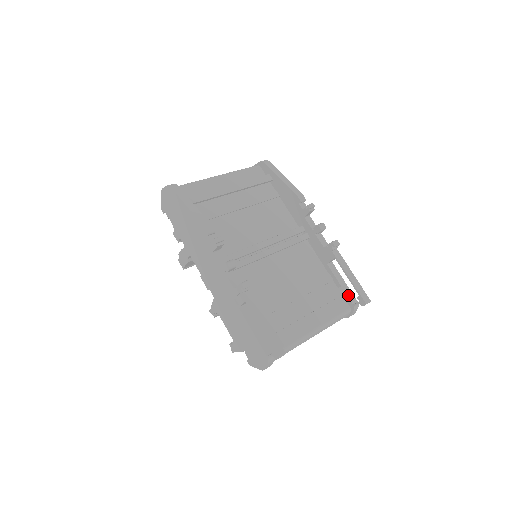
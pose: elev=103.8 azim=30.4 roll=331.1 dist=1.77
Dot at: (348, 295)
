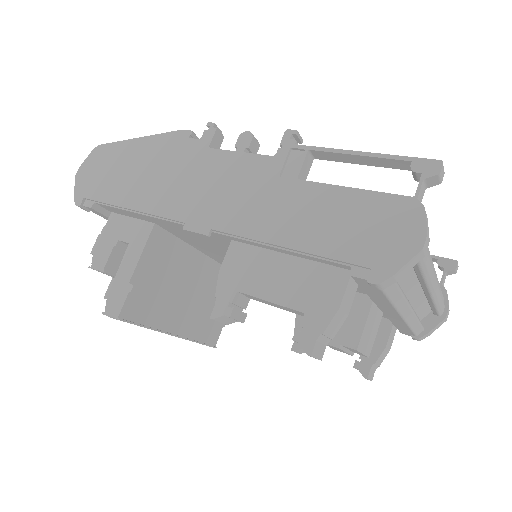
Dot at: occluded
